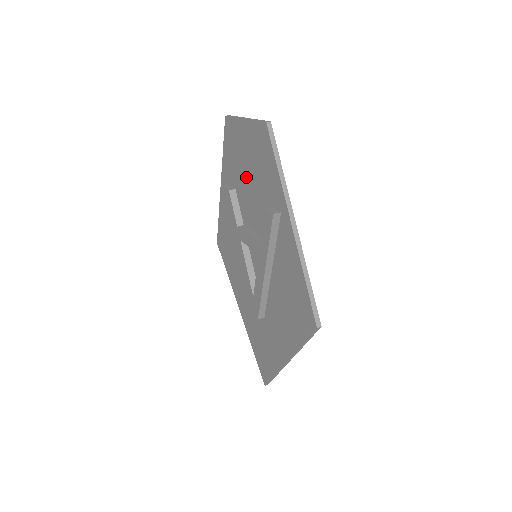
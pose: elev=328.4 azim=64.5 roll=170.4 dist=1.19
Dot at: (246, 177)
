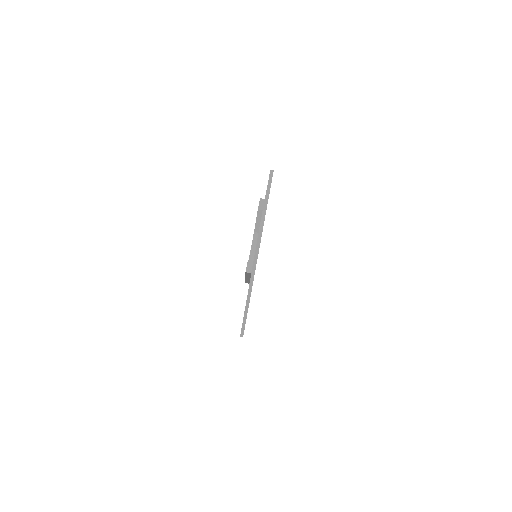
Dot at: occluded
